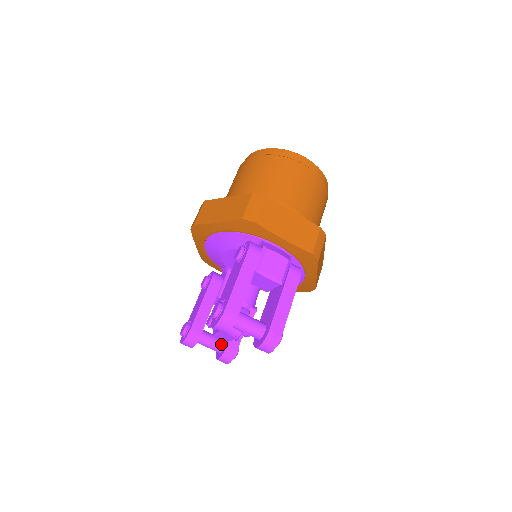
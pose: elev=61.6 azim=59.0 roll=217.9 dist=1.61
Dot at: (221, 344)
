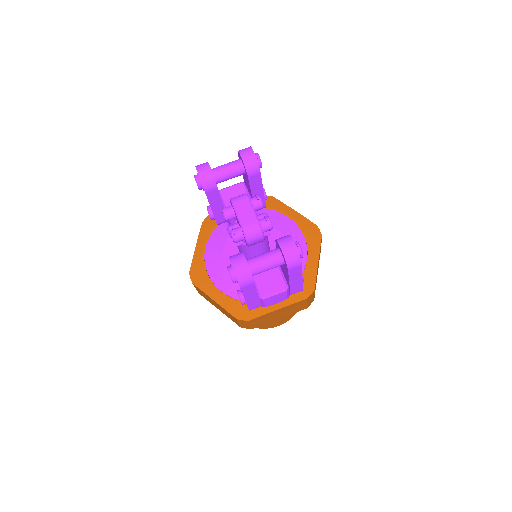
Dot at: occluded
